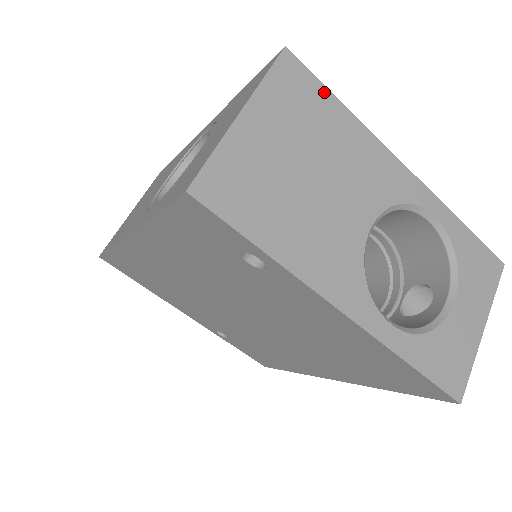
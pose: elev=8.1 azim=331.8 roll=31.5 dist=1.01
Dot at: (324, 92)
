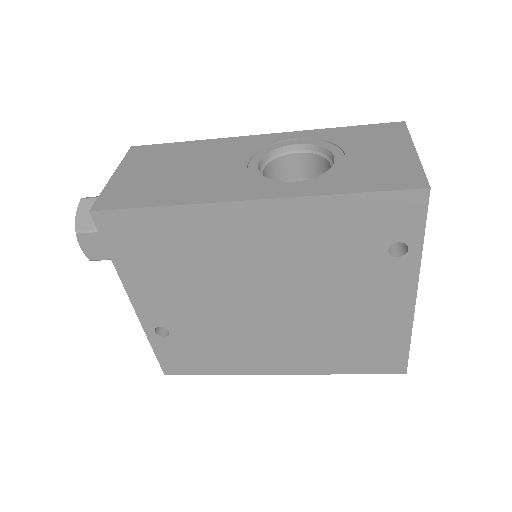
Dot at: occluded
